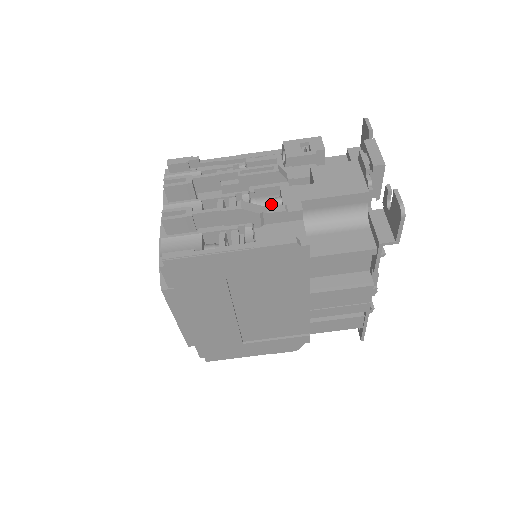
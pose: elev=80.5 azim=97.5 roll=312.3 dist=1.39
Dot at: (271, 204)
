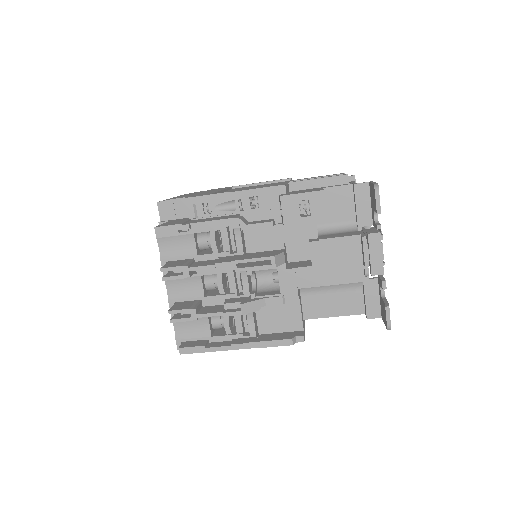
Dot at: occluded
